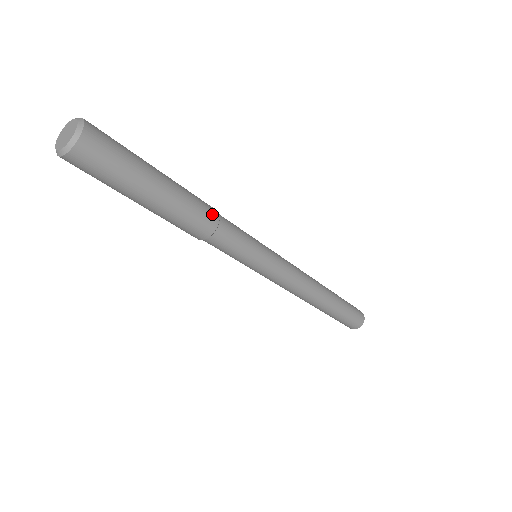
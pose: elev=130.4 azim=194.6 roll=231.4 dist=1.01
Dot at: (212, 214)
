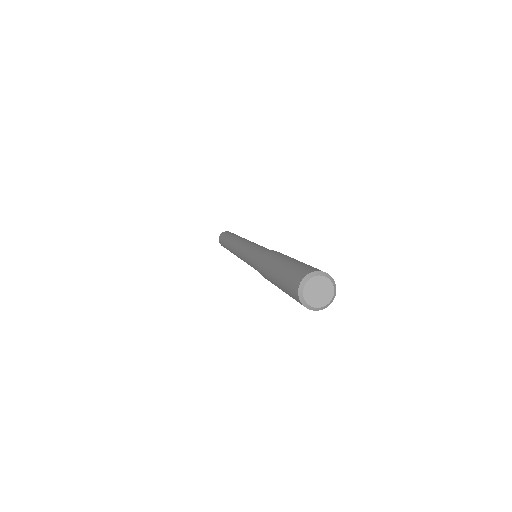
Dot at: occluded
